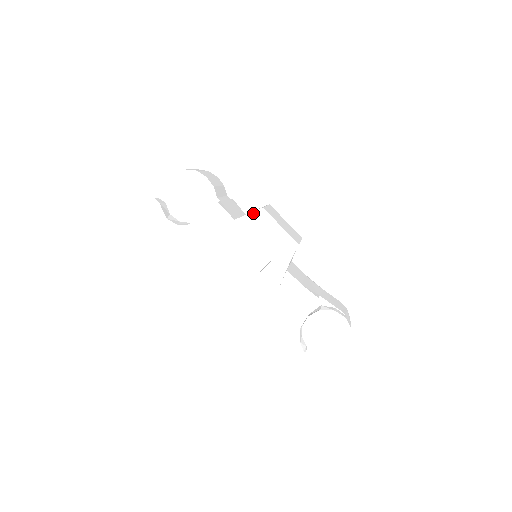
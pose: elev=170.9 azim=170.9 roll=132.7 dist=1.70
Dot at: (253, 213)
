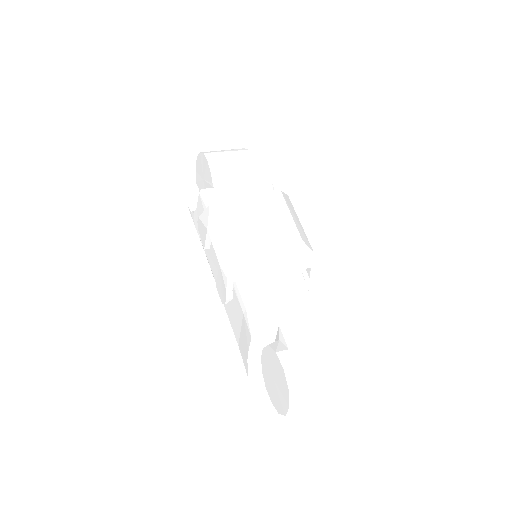
Dot at: (216, 204)
